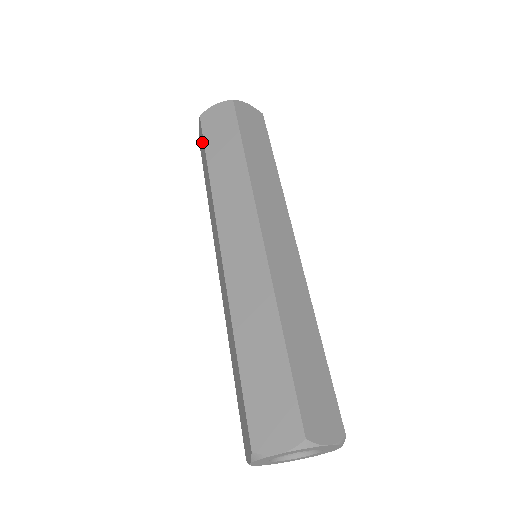
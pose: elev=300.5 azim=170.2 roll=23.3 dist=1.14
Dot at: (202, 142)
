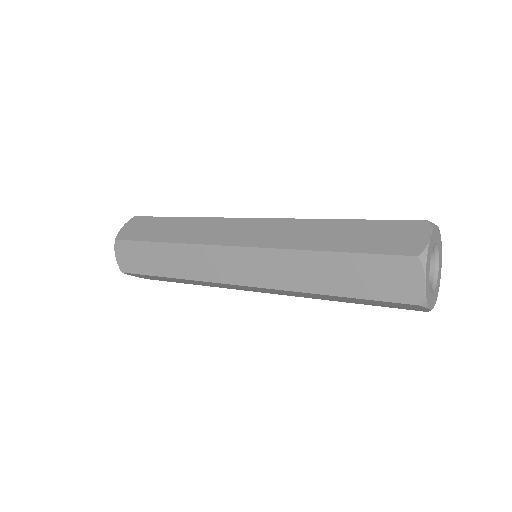
Dot at: (146, 222)
